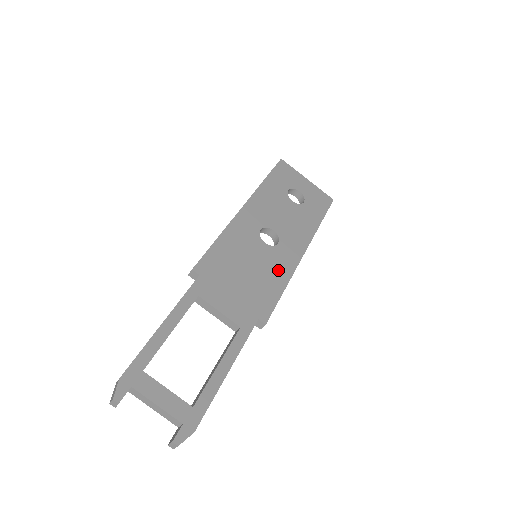
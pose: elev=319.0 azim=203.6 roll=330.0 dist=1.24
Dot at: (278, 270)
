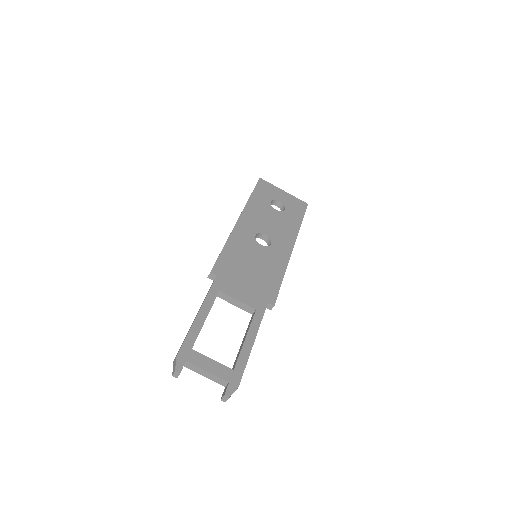
Dot at: (275, 264)
